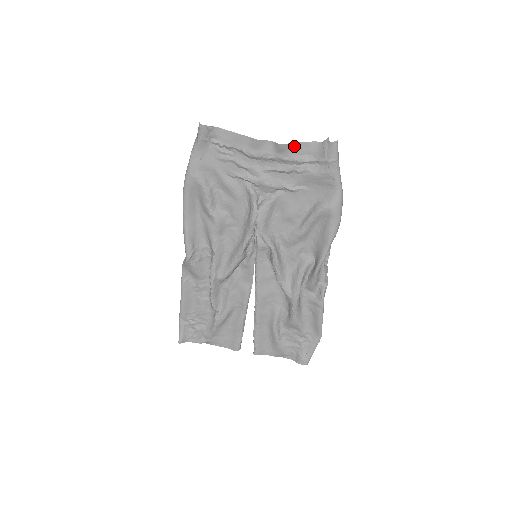
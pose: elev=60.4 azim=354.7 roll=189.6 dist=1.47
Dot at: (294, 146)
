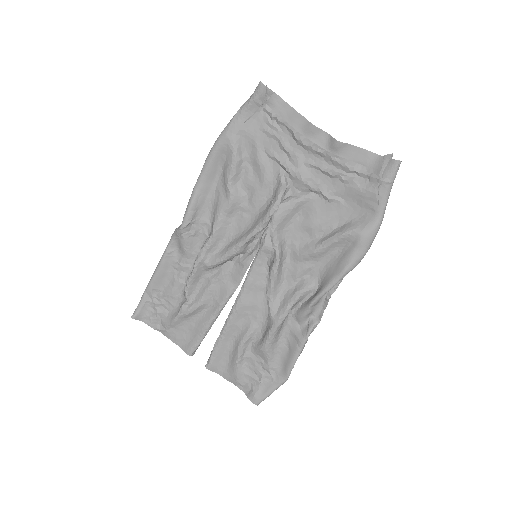
Dot at: (351, 149)
